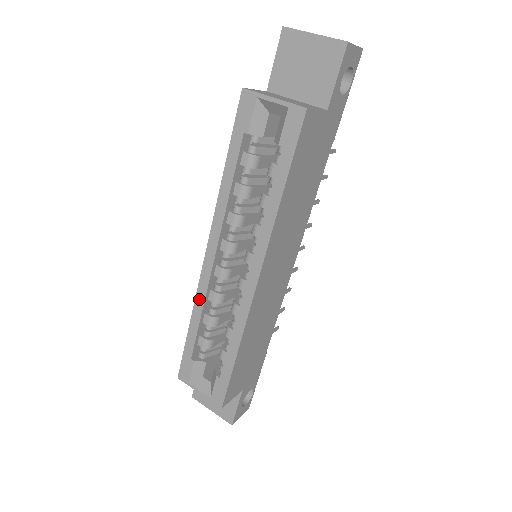
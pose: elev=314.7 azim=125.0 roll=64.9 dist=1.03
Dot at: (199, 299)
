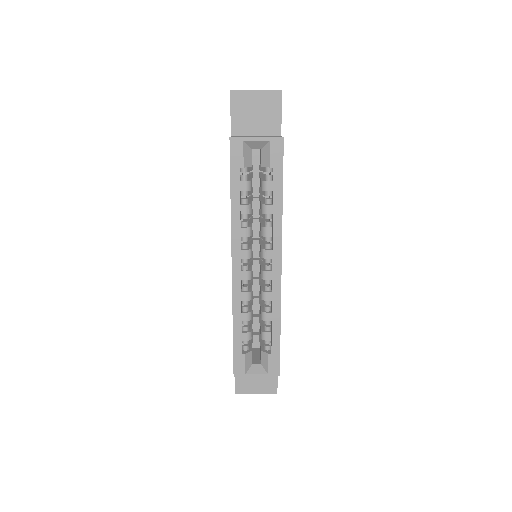
Dot at: (236, 303)
